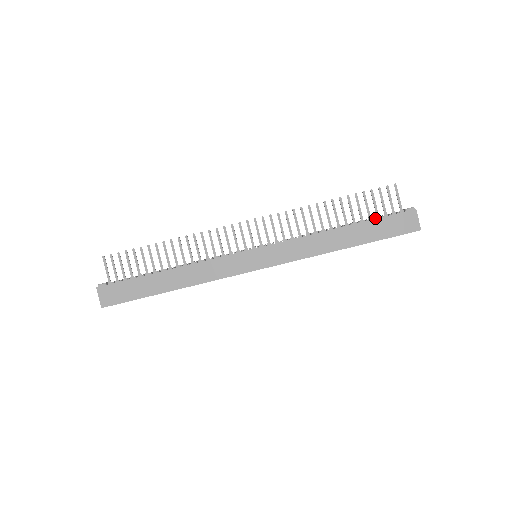
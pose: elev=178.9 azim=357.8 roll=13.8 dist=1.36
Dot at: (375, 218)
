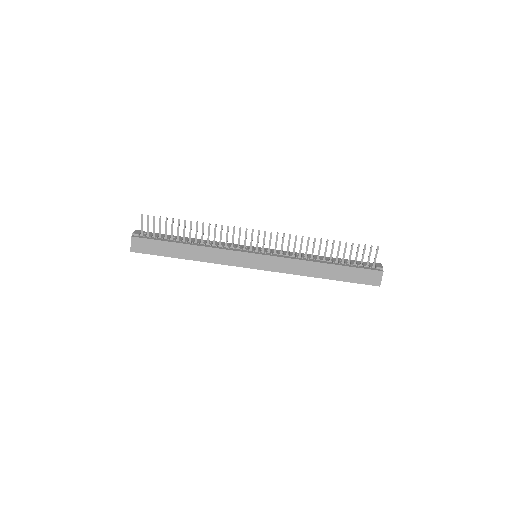
Dot at: (352, 265)
